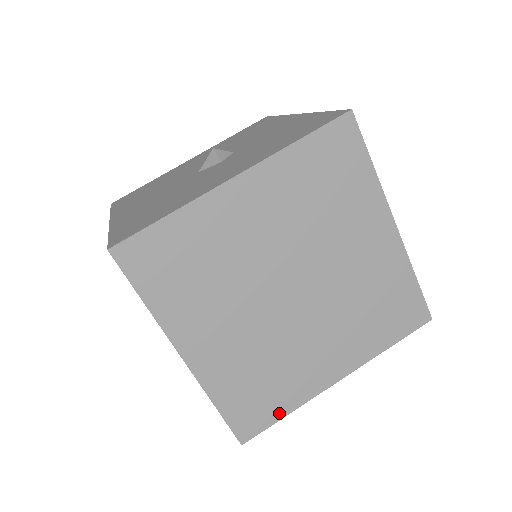
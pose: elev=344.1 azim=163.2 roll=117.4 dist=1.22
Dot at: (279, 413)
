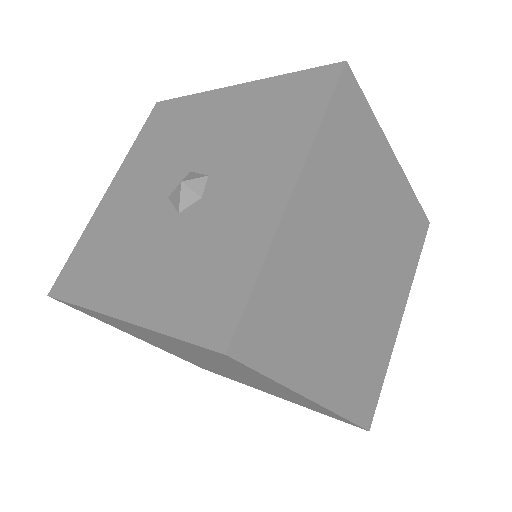
Dot at: (226, 377)
